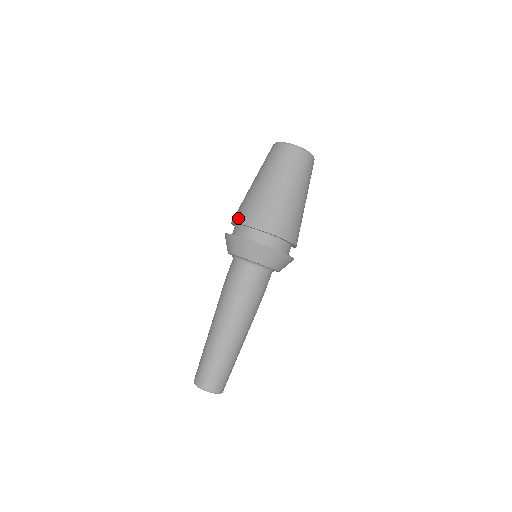
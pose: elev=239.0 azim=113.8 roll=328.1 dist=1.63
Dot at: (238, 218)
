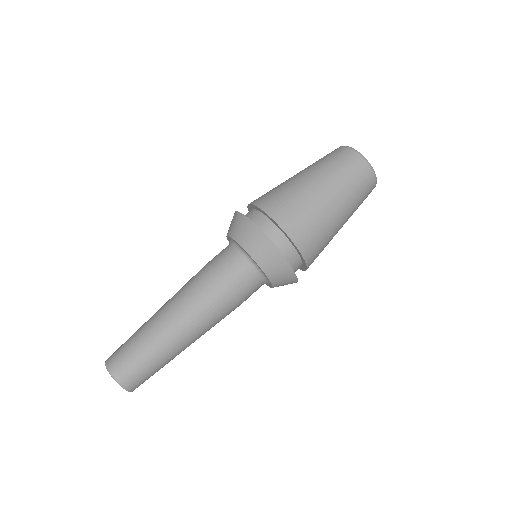
Dot at: (260, 201)
